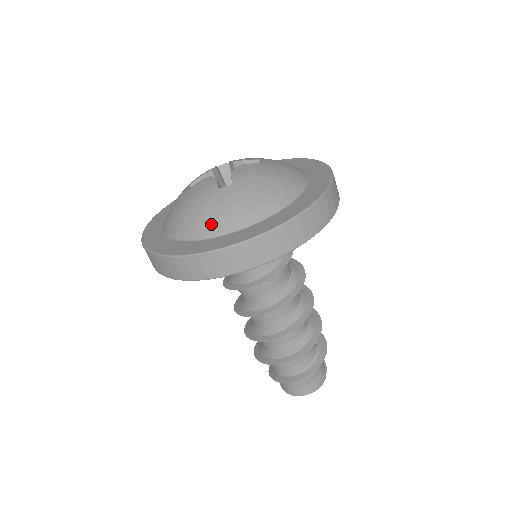
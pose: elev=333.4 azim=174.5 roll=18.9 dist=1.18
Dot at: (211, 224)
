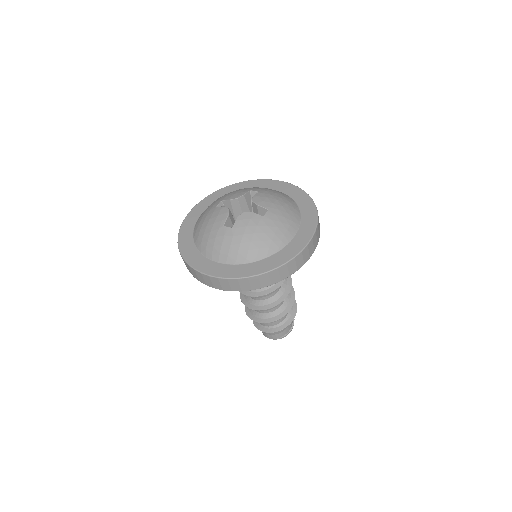
Dot at: (208, 248)
